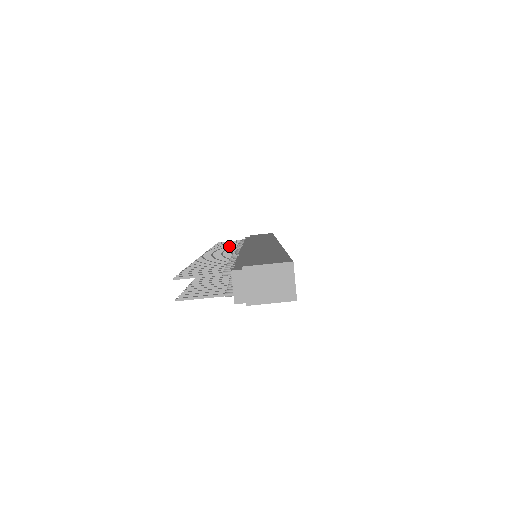
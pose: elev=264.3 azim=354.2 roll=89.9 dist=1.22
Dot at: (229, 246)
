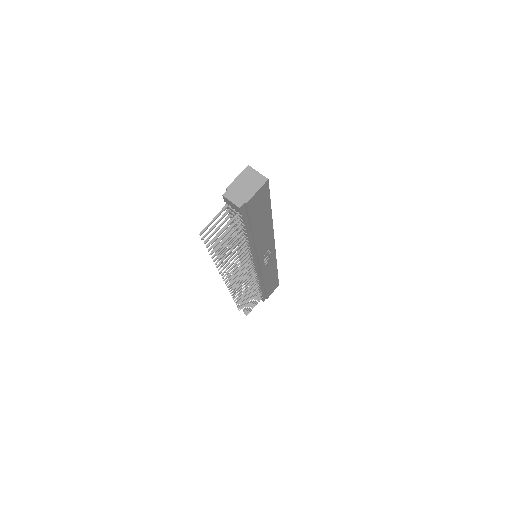
Dot at: occluded
